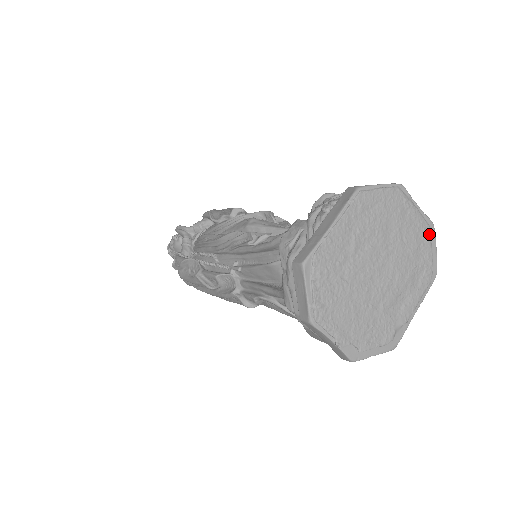
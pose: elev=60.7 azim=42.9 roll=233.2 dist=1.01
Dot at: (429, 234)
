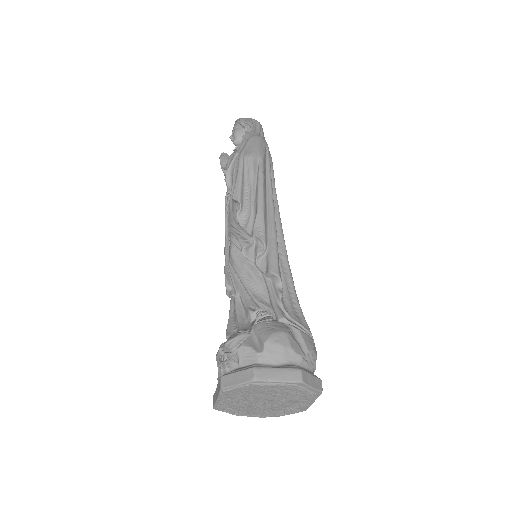
Dot at: (298, 387)
